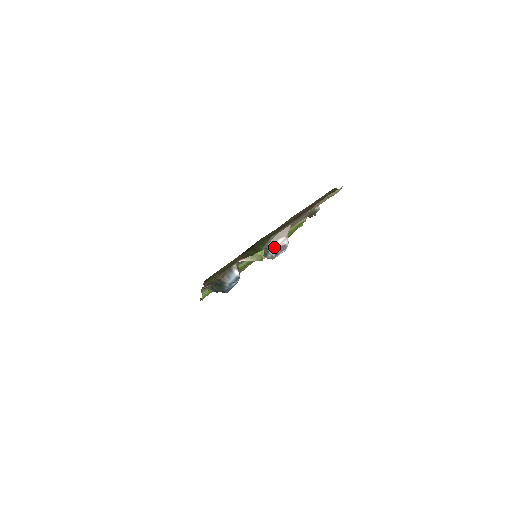
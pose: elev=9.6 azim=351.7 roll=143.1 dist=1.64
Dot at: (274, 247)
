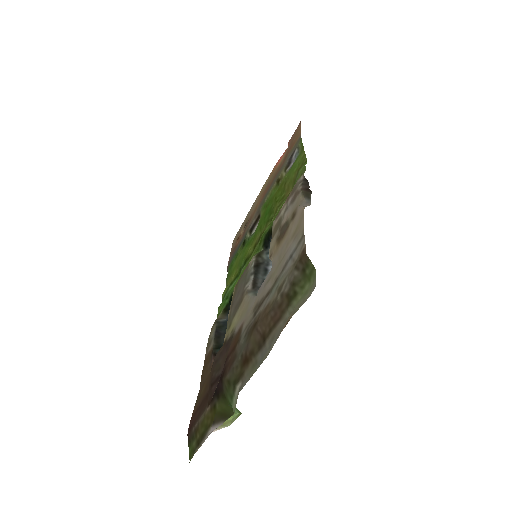
Dot at: occluded
